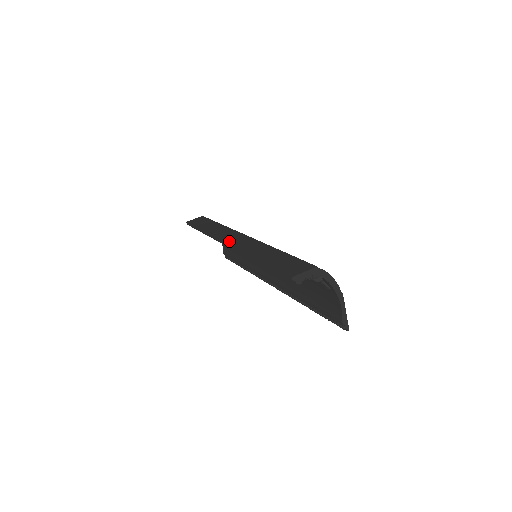
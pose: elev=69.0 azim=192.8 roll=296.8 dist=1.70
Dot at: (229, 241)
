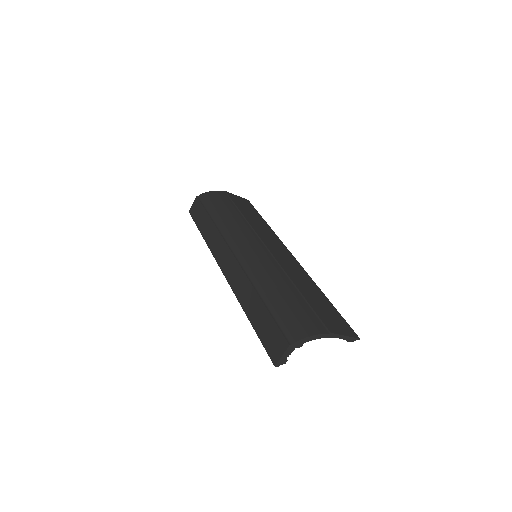
Dot at: (224, 270)
